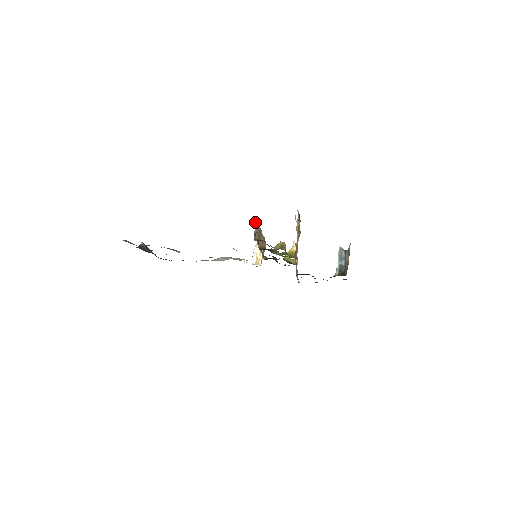
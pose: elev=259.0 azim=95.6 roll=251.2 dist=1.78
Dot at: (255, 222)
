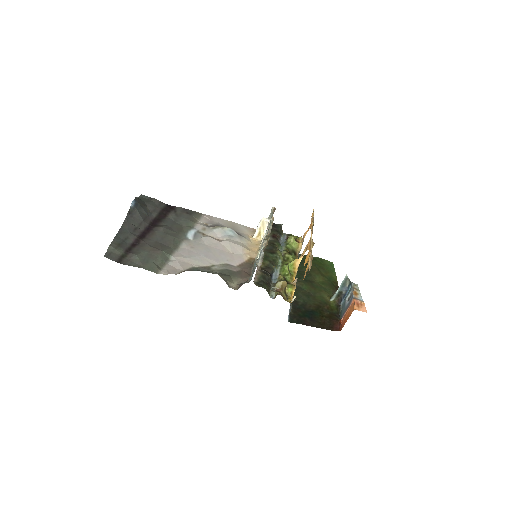
Dot at: (259, 265)
